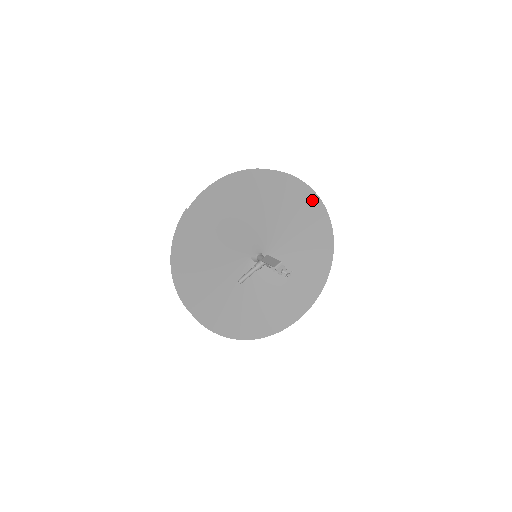
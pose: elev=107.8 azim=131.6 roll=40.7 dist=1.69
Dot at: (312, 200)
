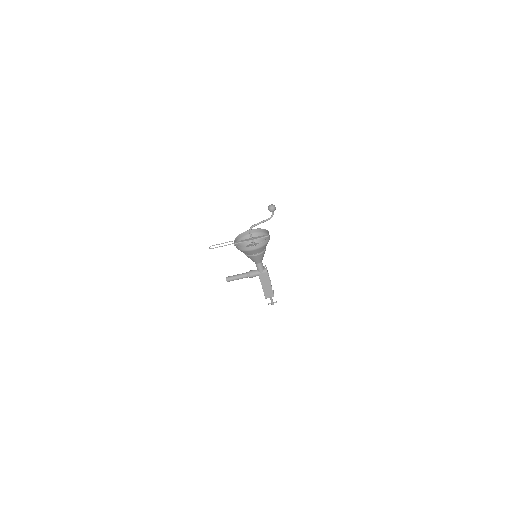
Dot at: occluded
